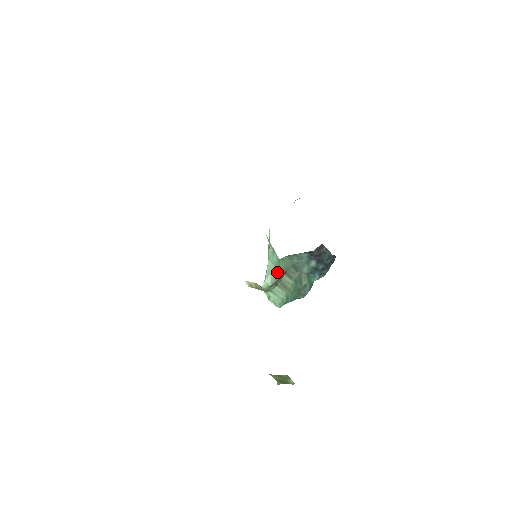
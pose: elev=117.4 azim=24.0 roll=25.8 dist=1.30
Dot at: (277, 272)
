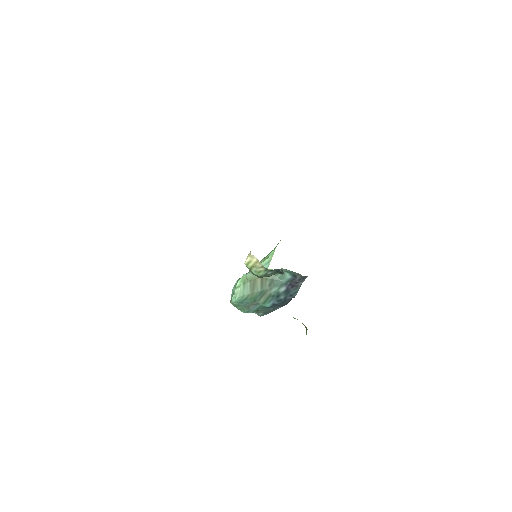
Dot at: occluded
